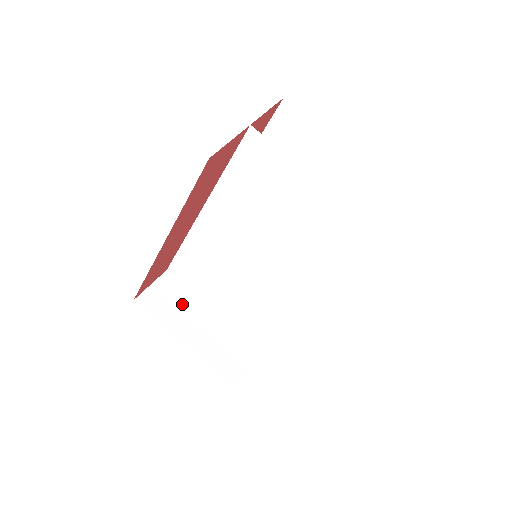
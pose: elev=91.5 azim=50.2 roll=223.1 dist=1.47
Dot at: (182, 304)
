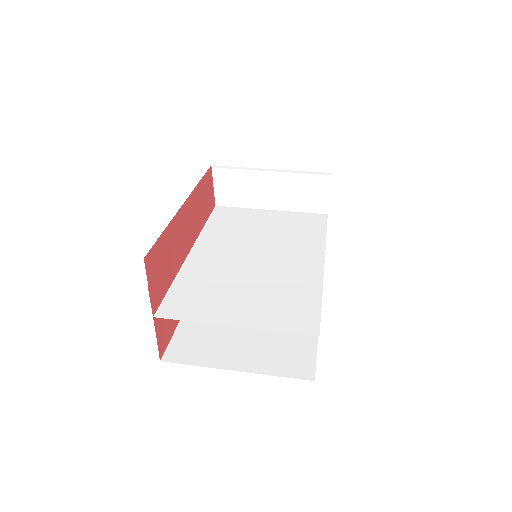
Dot at: occluded
